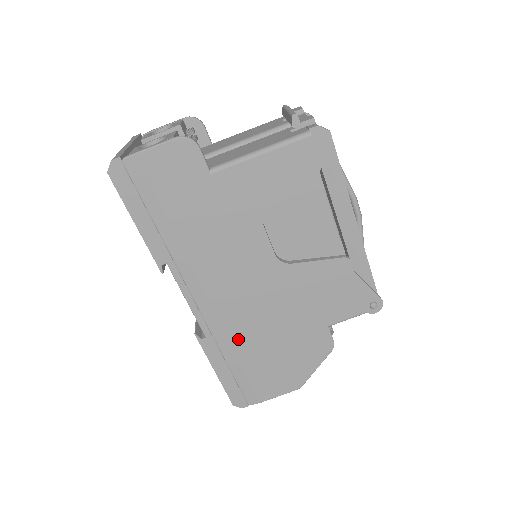
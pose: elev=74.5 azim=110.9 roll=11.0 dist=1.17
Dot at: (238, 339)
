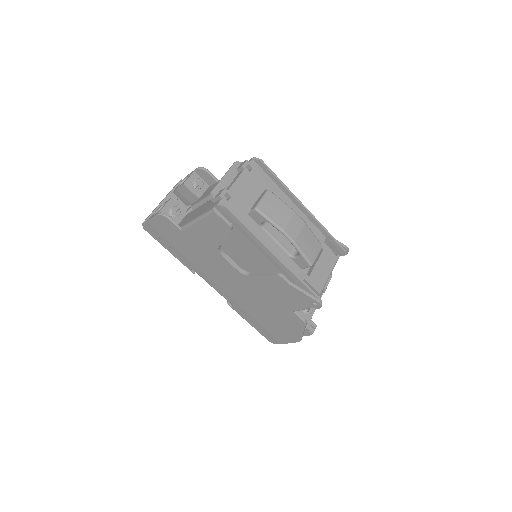
Dot at: (248, 310)
